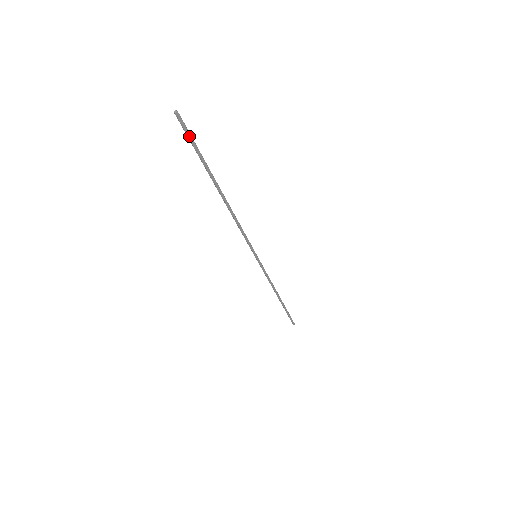
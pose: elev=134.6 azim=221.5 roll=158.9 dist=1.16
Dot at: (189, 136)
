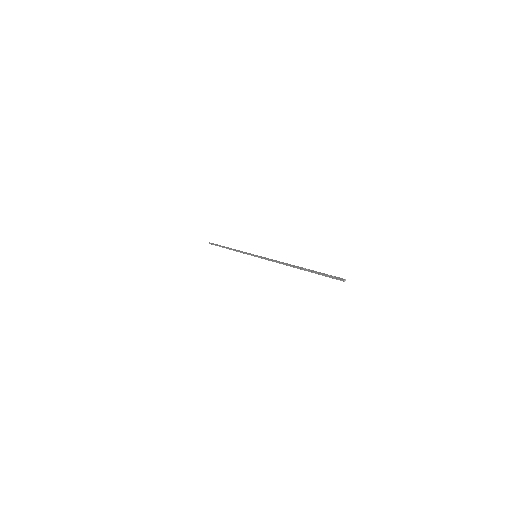
Dot at: (331, 277)
